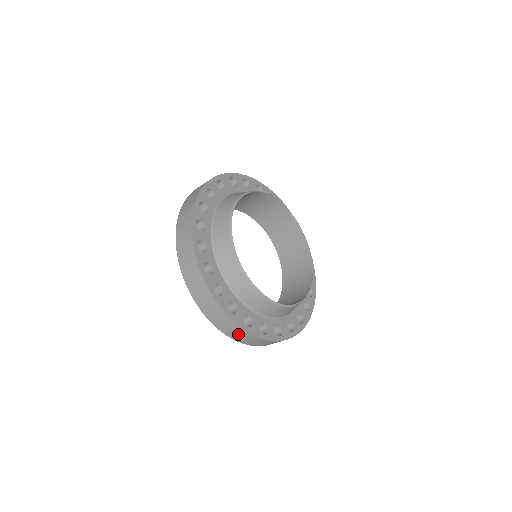
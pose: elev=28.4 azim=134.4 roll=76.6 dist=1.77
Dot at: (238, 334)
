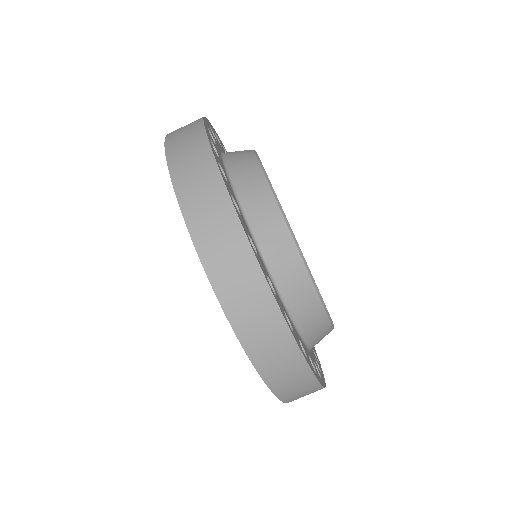
Dot at: (300, 391)
